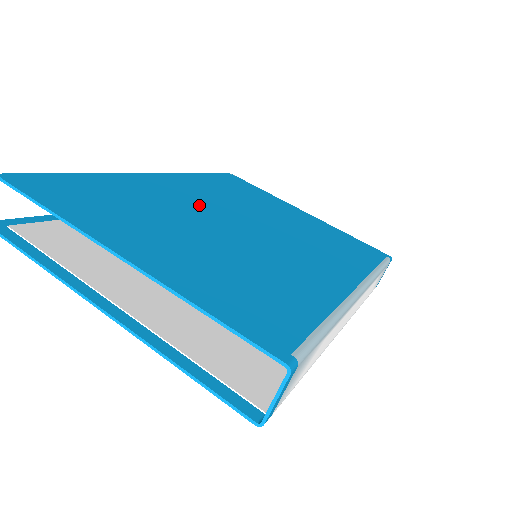
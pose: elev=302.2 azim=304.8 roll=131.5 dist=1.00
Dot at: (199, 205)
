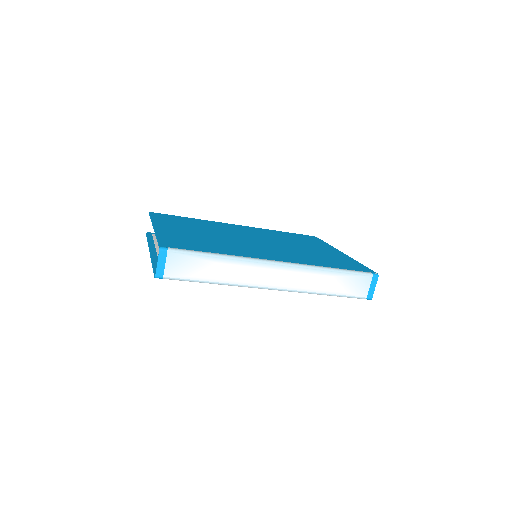
Dot at: (240, 233)
